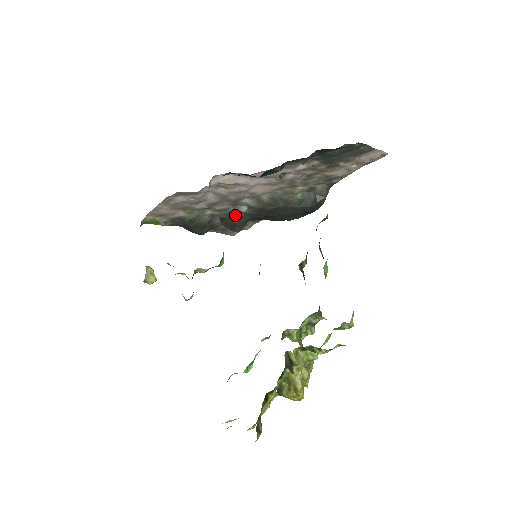
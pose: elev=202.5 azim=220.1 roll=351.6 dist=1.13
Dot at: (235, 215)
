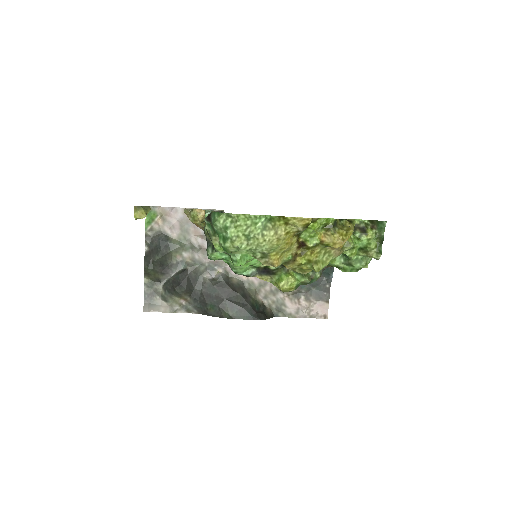
Dot at: (196, 277)
